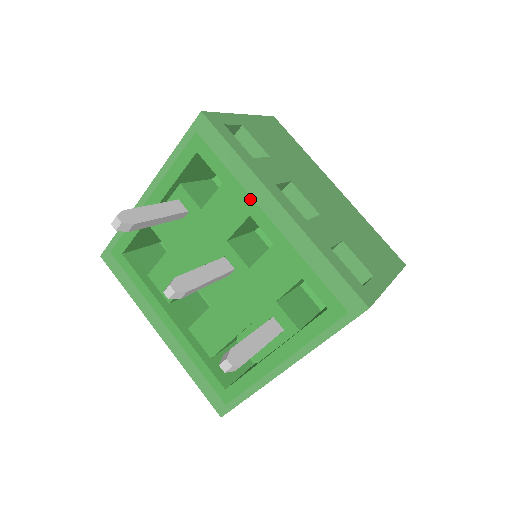
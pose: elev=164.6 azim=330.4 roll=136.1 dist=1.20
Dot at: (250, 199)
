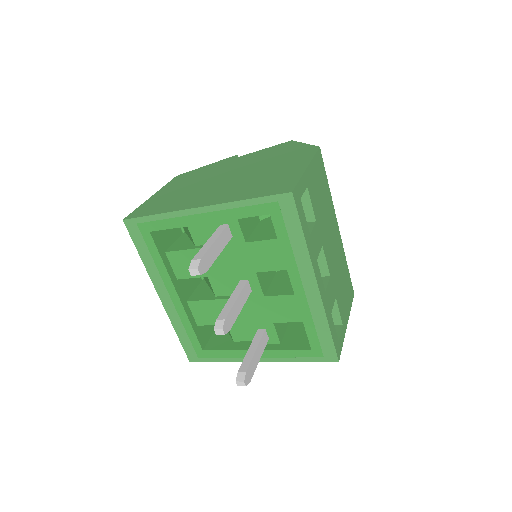
Dot at: (296, 269)
